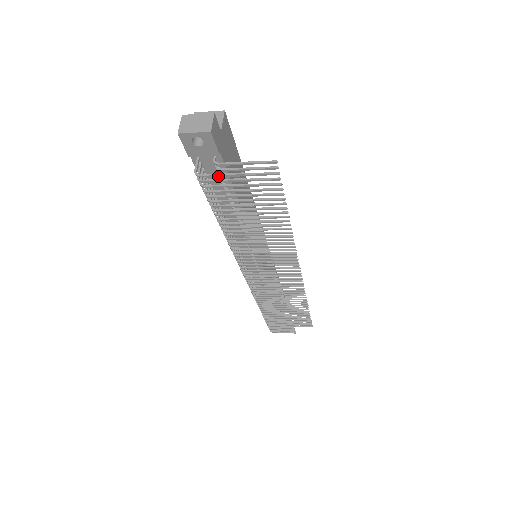
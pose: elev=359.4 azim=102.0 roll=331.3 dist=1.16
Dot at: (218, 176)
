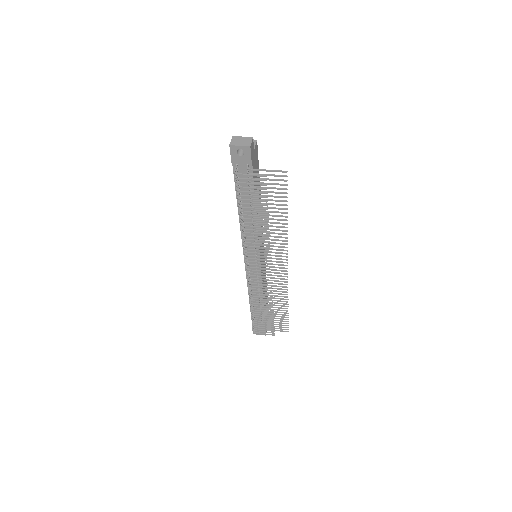
Dot at: occluded
